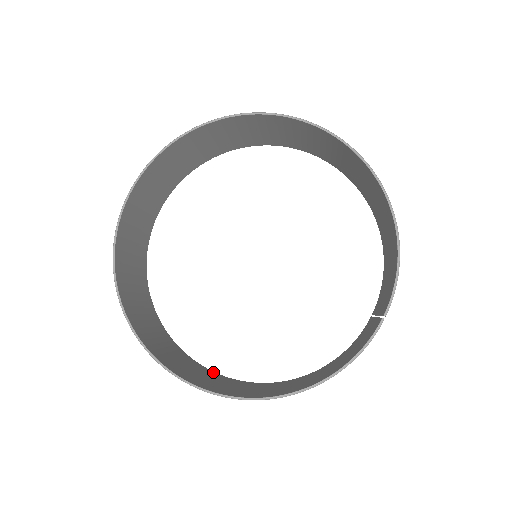
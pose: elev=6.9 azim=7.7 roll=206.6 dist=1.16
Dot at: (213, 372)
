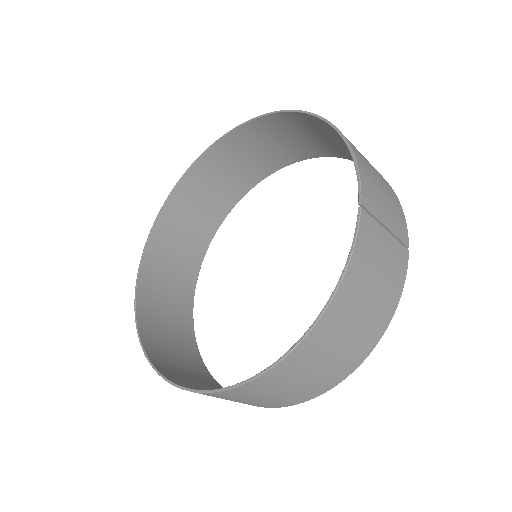
Dot at: occluded
